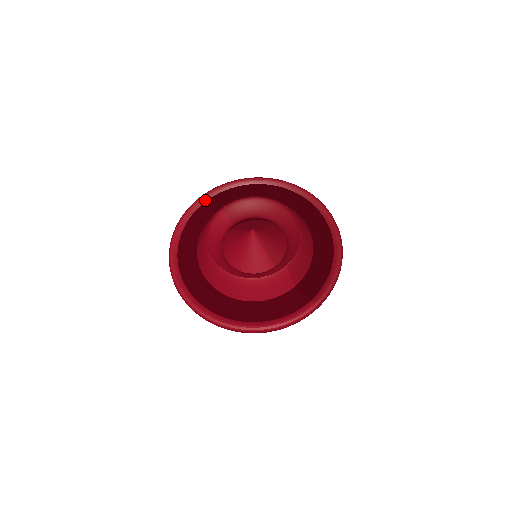
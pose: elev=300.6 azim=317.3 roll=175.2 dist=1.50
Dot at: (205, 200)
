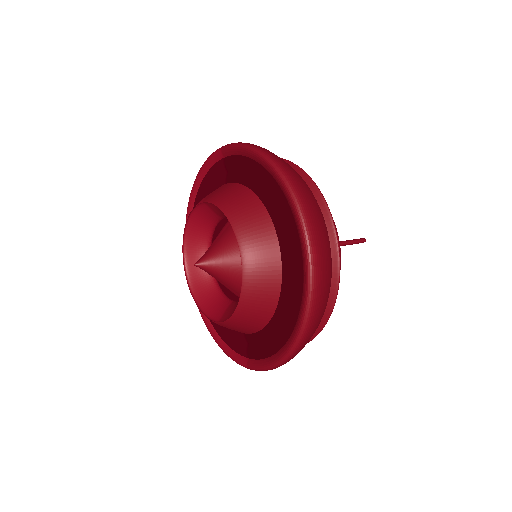
Dot at: (224, 155)
